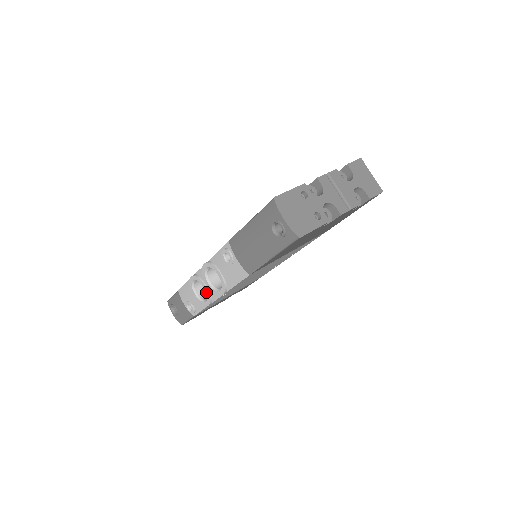
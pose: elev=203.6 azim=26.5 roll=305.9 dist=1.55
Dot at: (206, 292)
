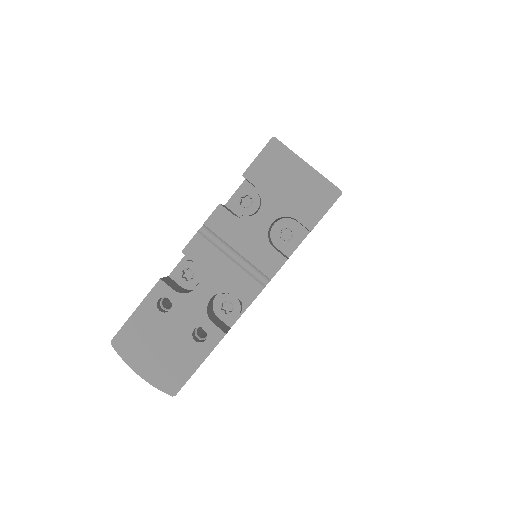
Dot at: occluded
